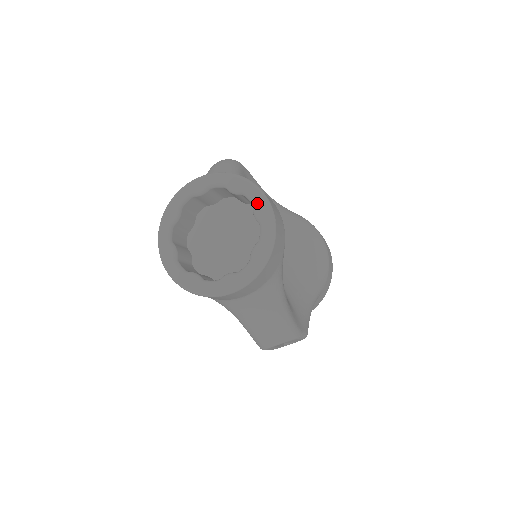
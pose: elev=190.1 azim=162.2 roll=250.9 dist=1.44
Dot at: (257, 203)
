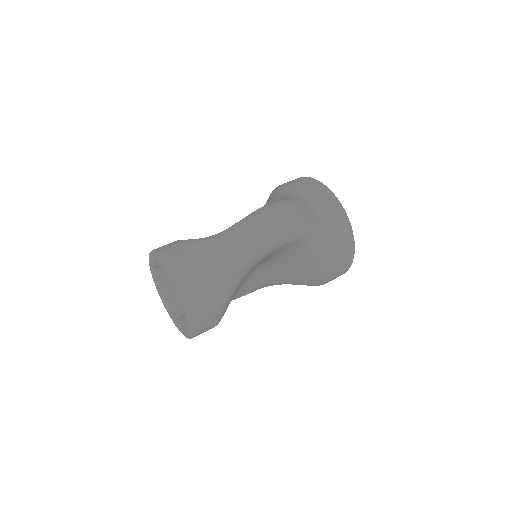
Dot at: (188, 329)
